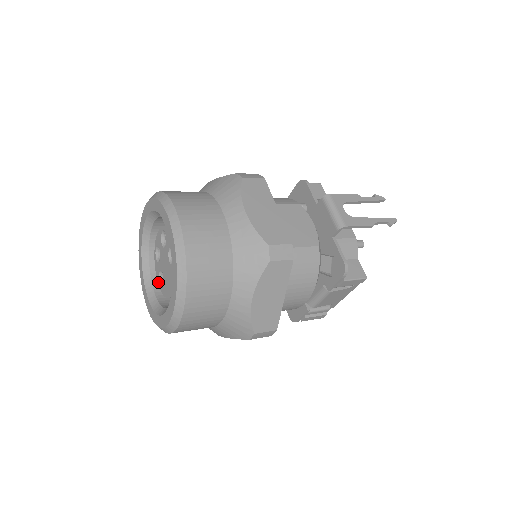
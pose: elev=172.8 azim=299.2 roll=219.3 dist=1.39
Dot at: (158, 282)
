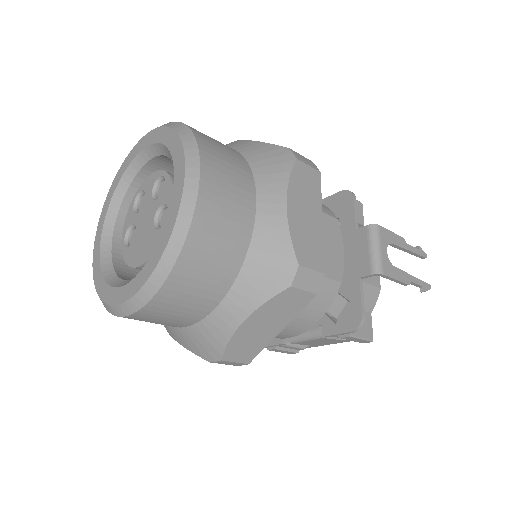
Dot at: (123, 236)
